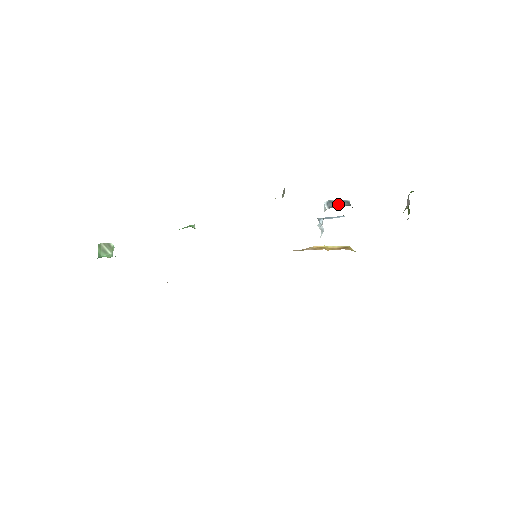
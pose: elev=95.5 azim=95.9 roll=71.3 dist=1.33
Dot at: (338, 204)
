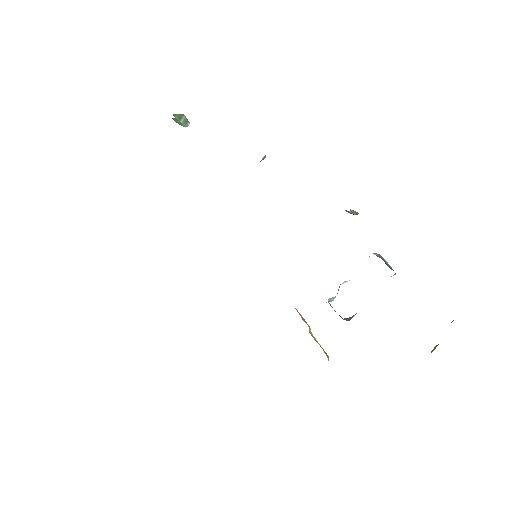
Dot at: (386, 262)
